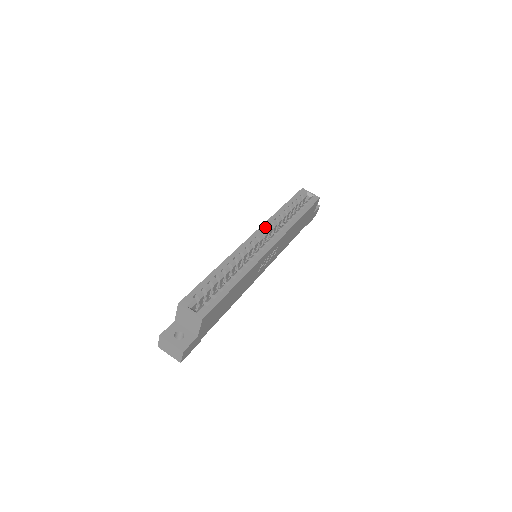
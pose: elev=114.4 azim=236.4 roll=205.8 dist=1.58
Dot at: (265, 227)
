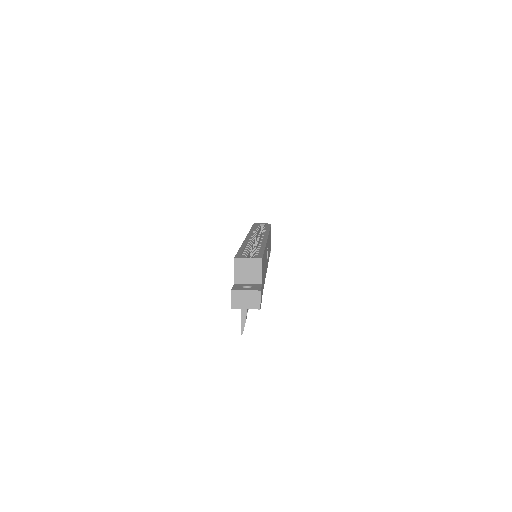
Dot at: (251, 234)
